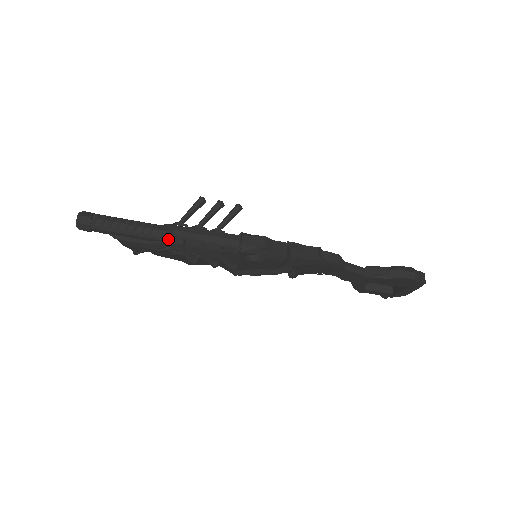
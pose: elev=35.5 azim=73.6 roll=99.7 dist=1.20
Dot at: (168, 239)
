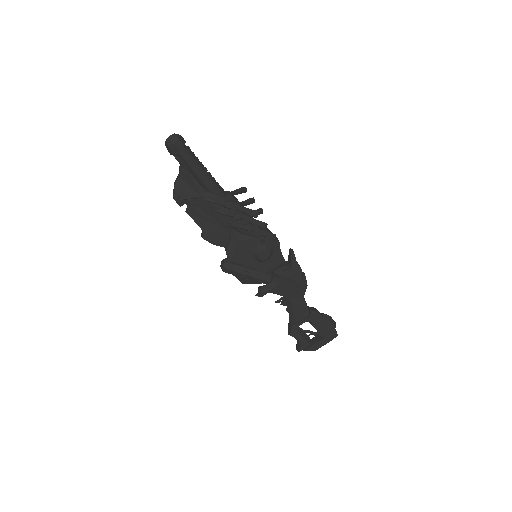
Dot at: (226, 196)
